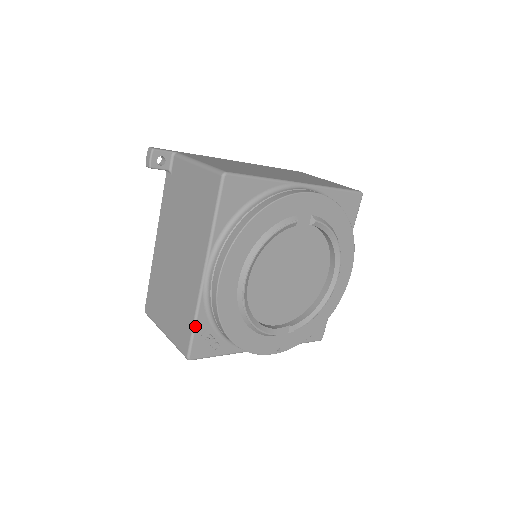
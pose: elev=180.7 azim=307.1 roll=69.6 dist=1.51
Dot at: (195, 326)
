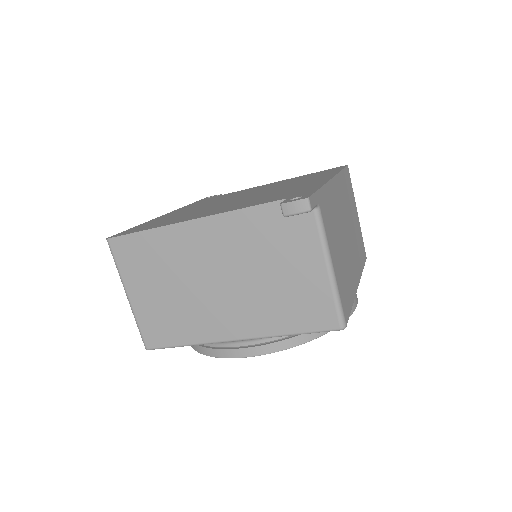
Dot at: occluded
